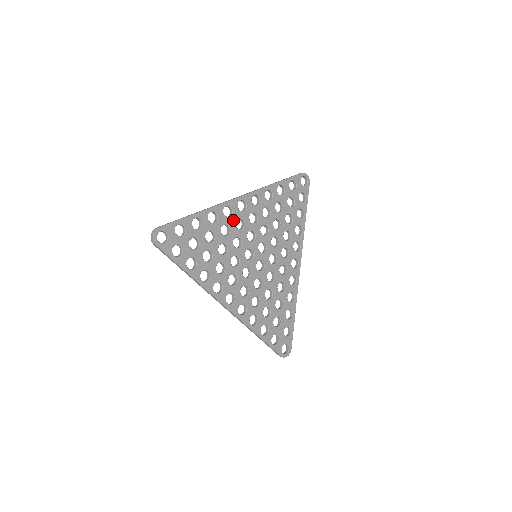
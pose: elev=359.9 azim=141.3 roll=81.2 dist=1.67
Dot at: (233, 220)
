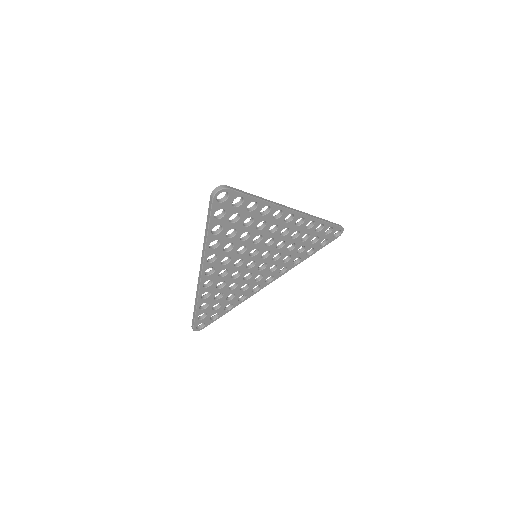
Dot at: (217, 279)
